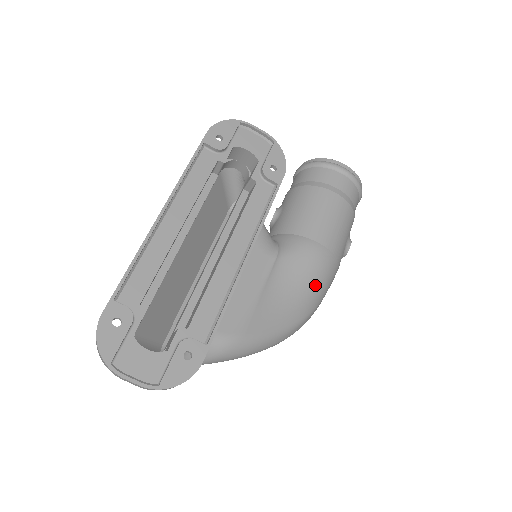
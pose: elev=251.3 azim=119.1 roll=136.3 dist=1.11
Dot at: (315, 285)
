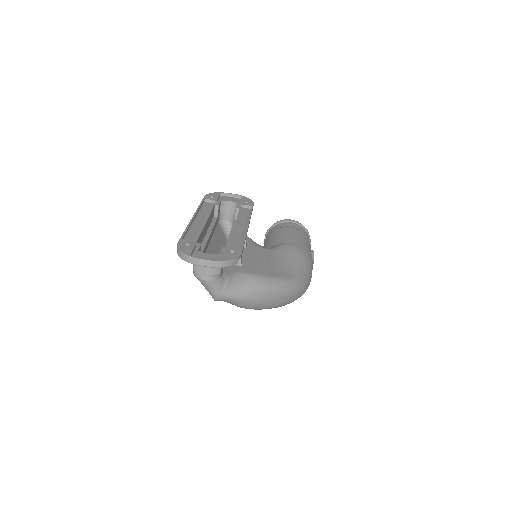
Dot at: (299, 260)
